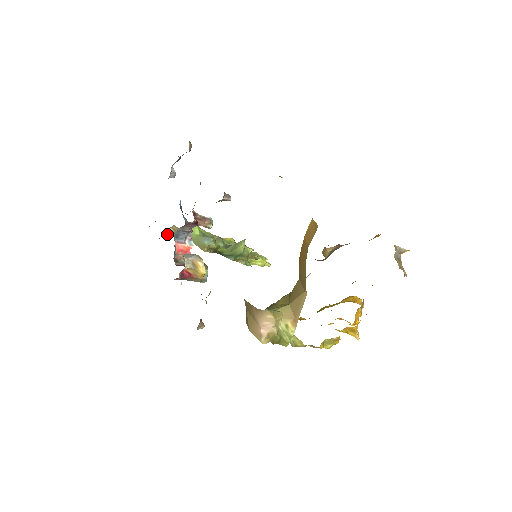
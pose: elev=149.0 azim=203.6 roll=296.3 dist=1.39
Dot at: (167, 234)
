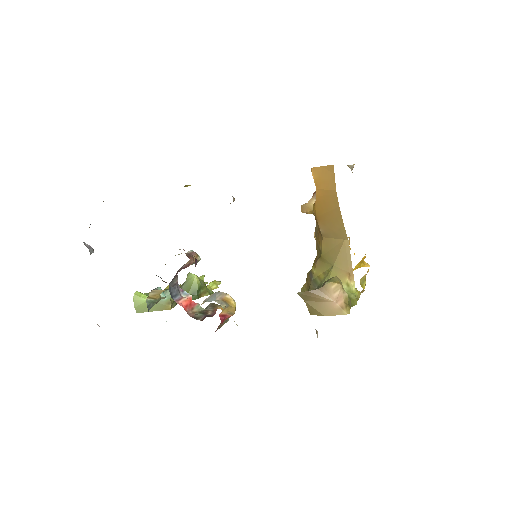
Dot at: occluded
